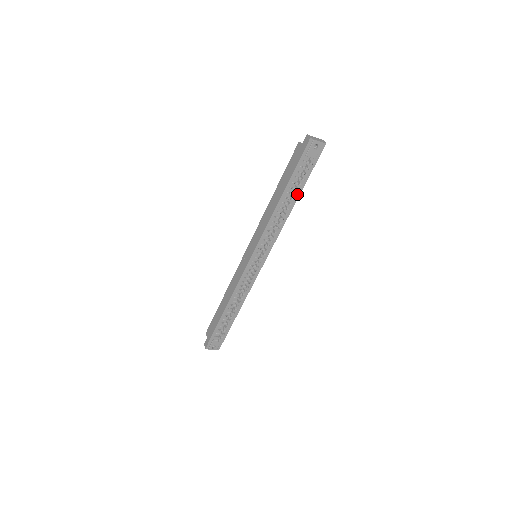
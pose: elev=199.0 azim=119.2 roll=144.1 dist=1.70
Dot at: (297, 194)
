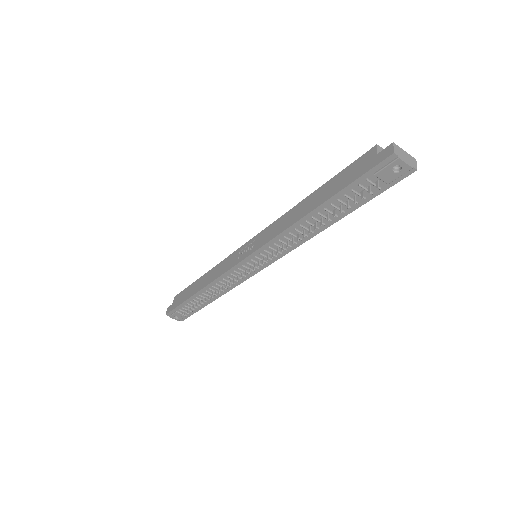
Dot at: (339, 215)
